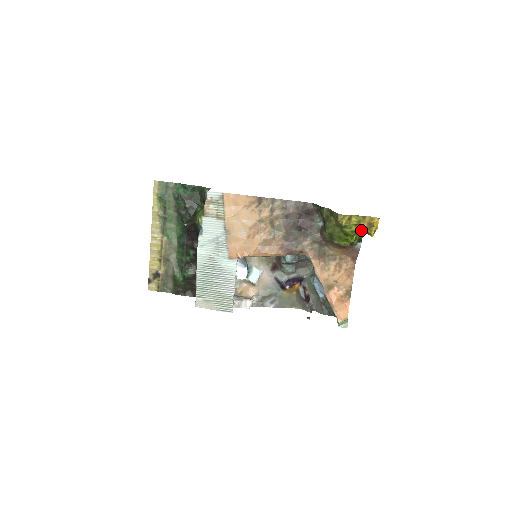
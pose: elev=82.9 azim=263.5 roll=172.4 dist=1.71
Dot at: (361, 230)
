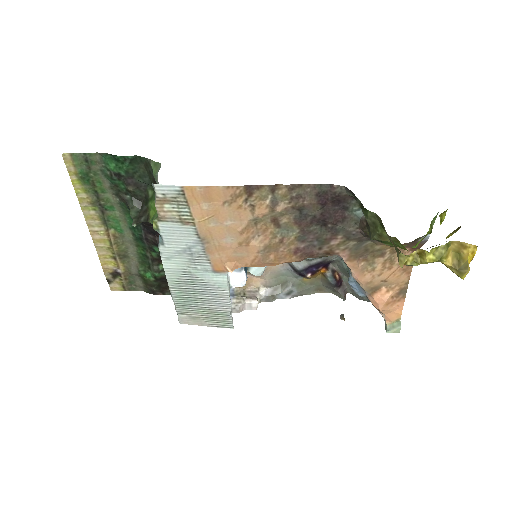
Dot at: occluded
